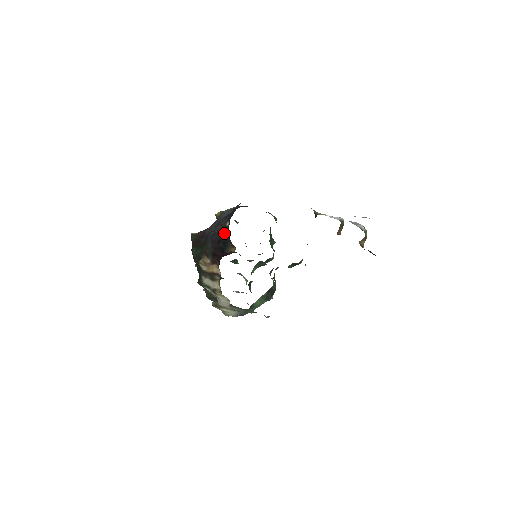
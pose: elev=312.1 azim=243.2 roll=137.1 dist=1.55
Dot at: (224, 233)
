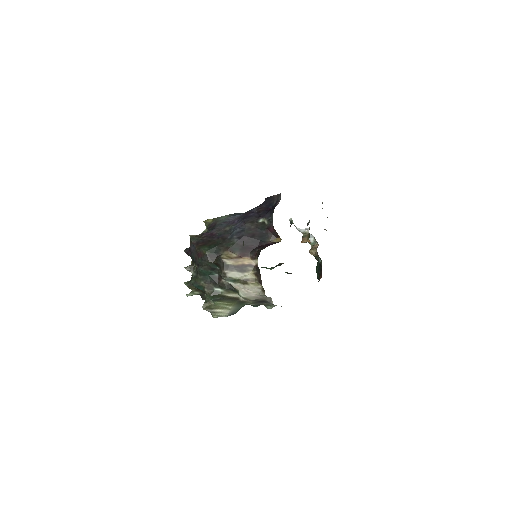
Dot at: (259, 228)
